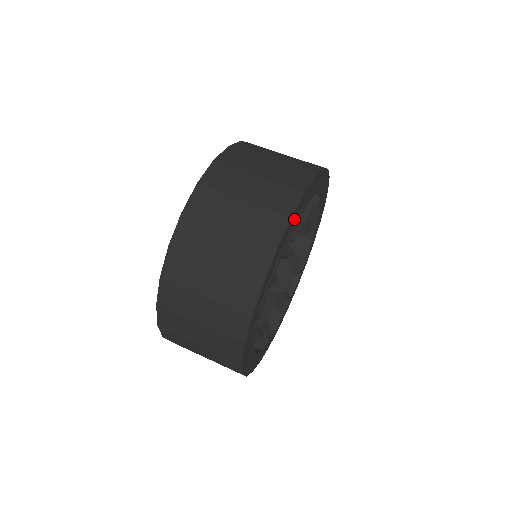
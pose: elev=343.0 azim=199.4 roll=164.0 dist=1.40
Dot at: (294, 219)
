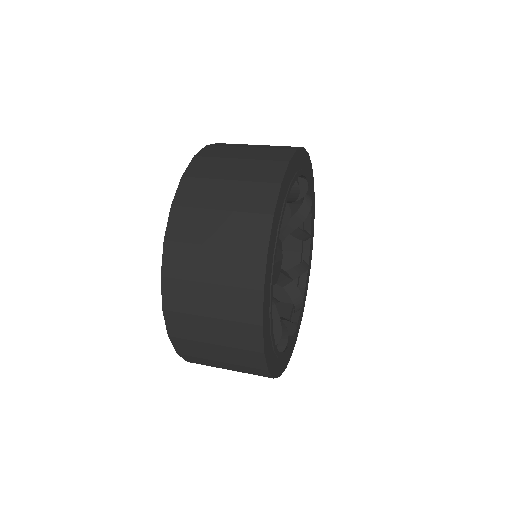
Dot at: (272, 245)
